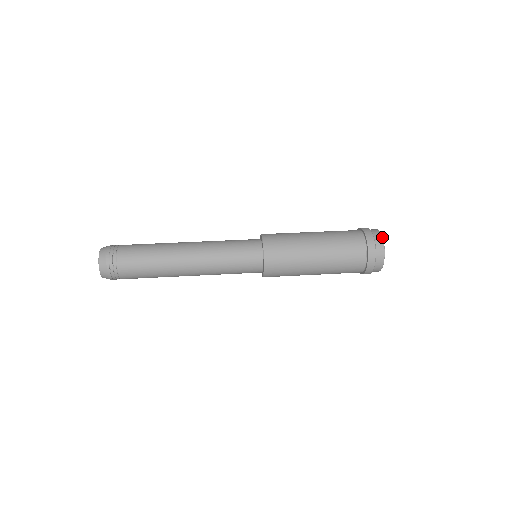
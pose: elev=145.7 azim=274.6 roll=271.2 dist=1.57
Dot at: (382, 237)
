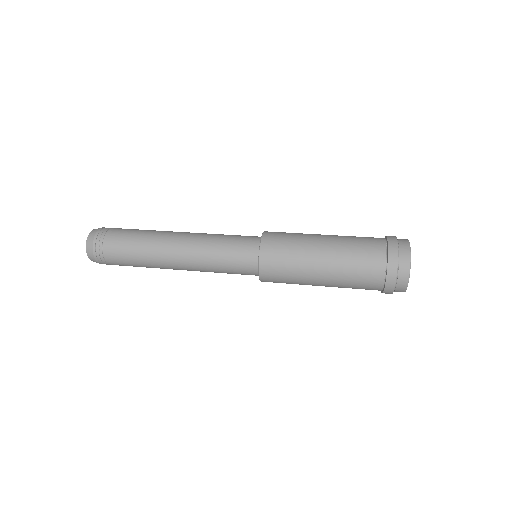
Dot at: (410, 268)
